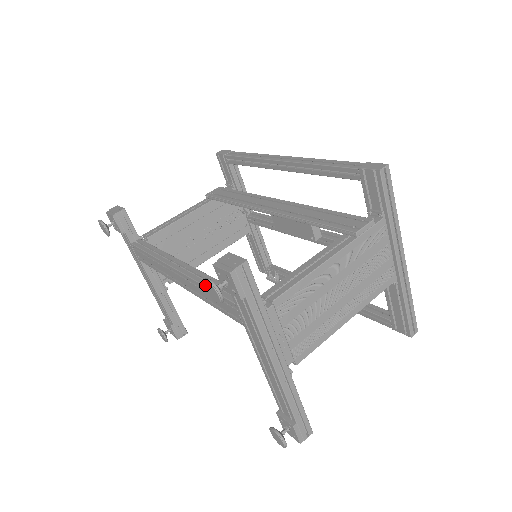
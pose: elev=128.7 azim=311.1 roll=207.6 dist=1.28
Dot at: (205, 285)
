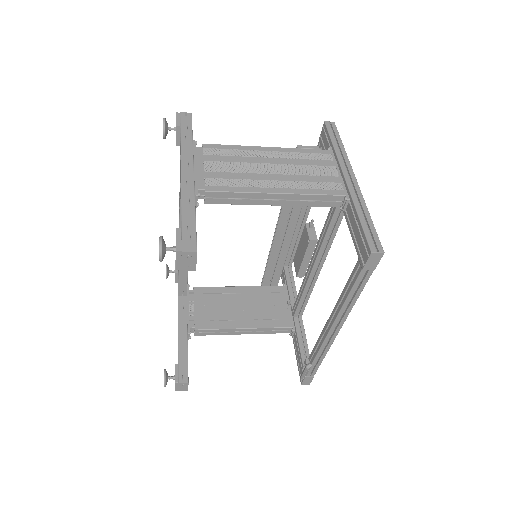
Dot at: occluded
